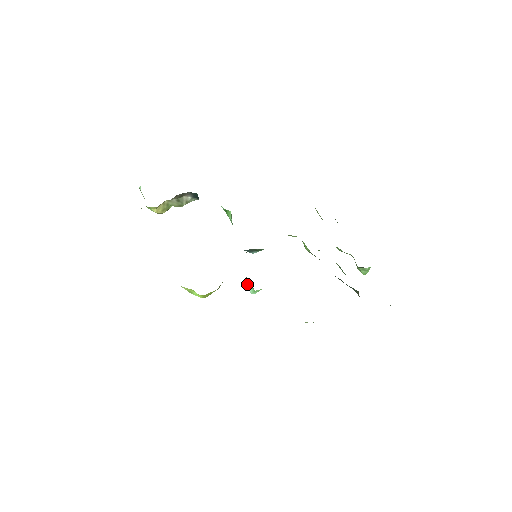
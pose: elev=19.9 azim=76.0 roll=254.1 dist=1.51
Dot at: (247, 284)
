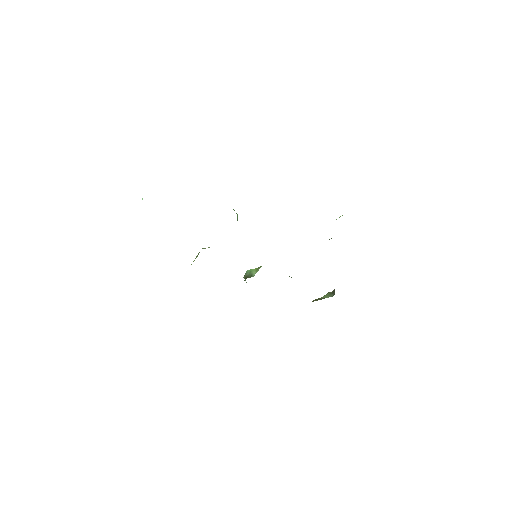
Dot at: occluded
